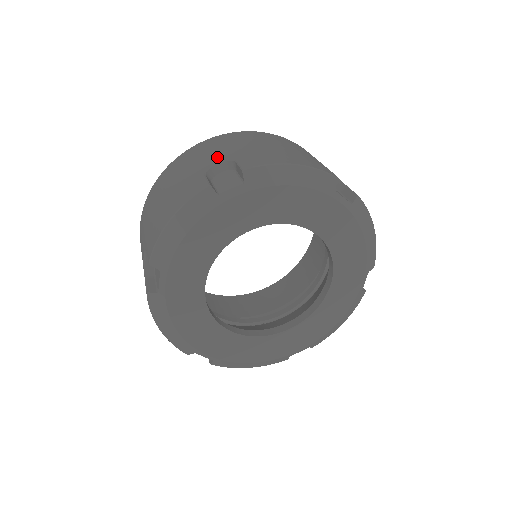
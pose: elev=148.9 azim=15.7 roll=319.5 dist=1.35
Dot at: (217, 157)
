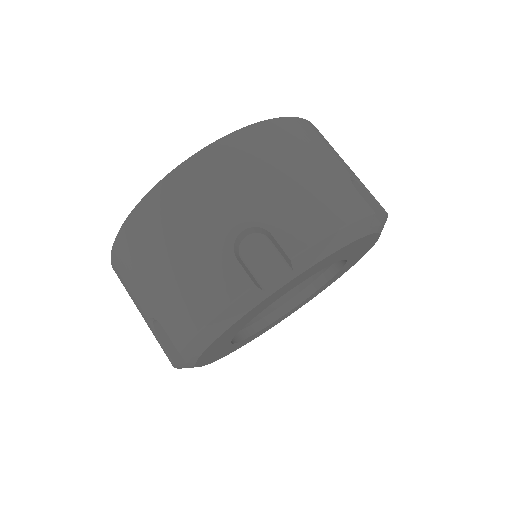
Dot at: (237, 216)
